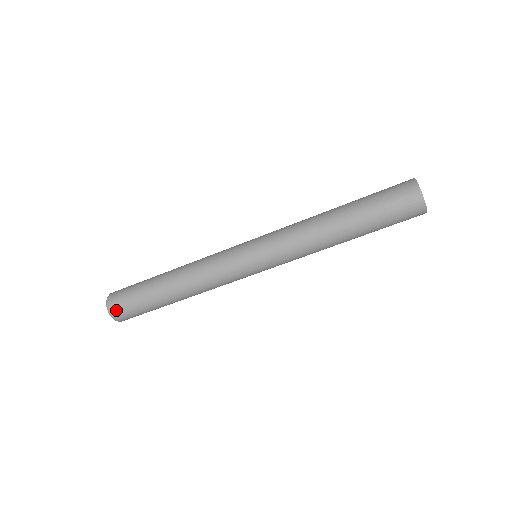
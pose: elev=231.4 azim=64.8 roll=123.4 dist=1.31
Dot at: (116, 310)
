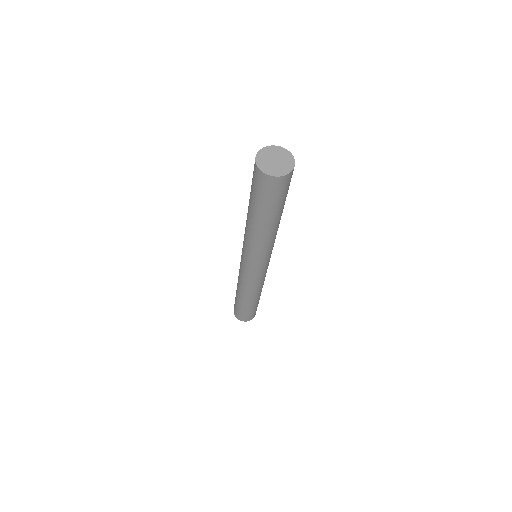
Dot at: (250, 319)
